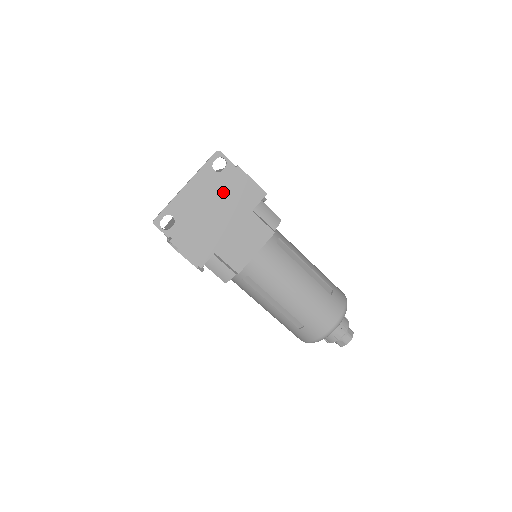
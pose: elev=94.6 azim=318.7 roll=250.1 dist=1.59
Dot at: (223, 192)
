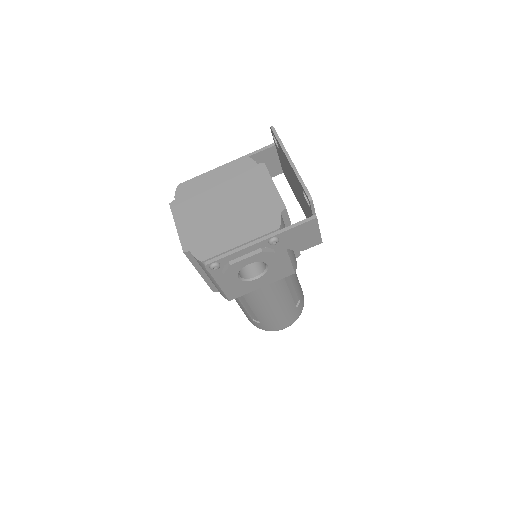
Dot at: occluded
